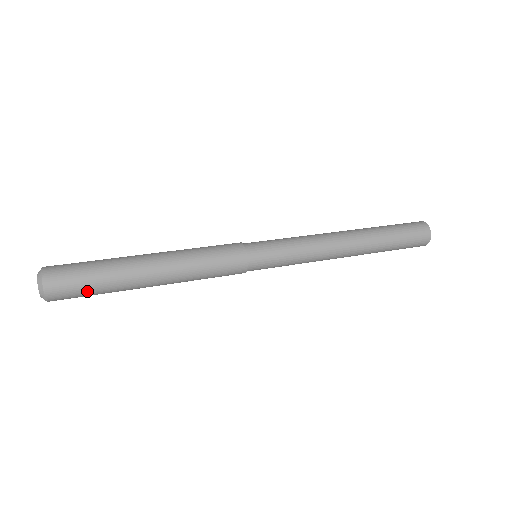
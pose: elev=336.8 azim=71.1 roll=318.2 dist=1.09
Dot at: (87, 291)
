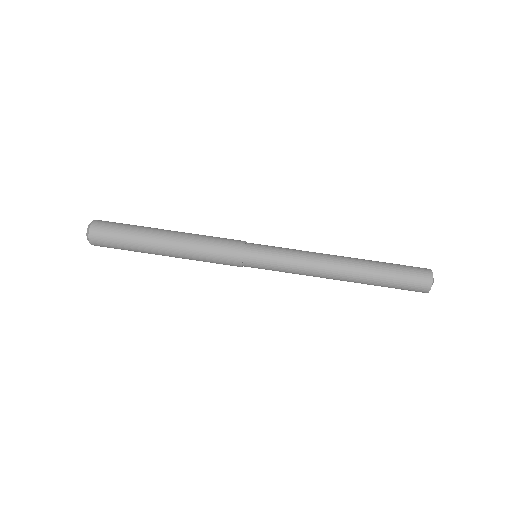
Dot at: occluded
